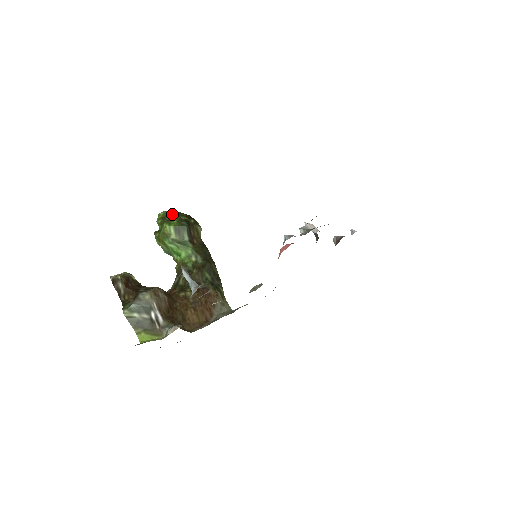
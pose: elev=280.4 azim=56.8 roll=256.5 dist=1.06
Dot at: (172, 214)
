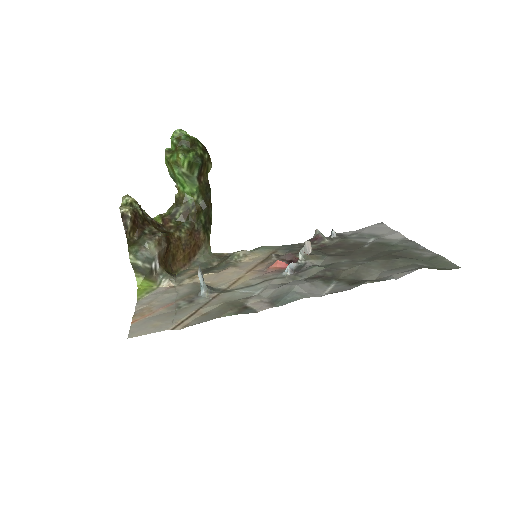
Dot at: (190, 141)
